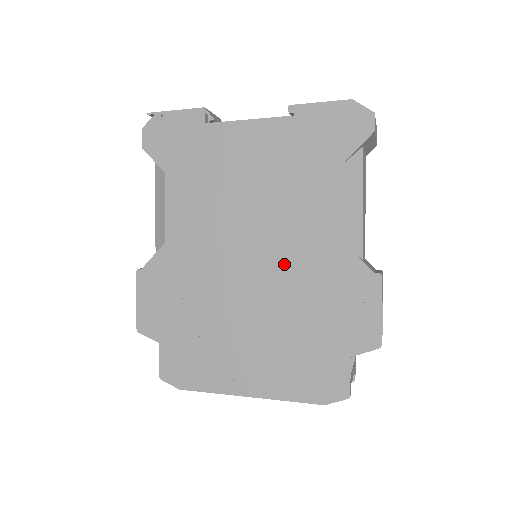
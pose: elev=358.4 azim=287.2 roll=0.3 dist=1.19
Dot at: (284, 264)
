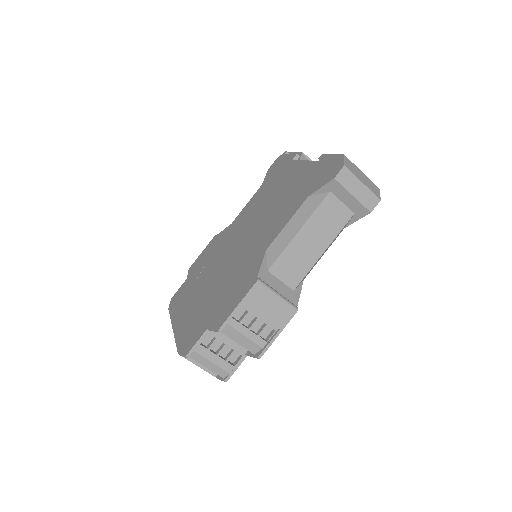
Dot at: (243, 253)
